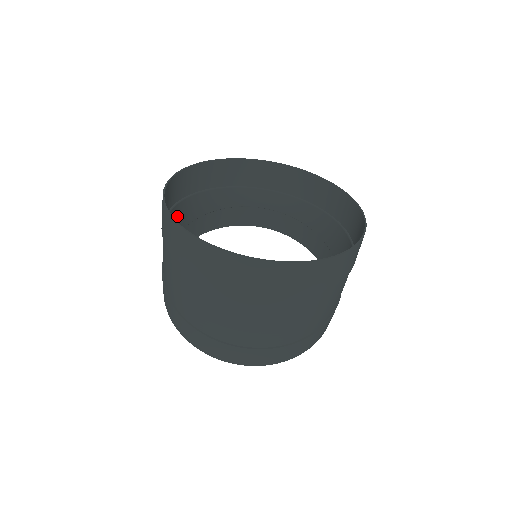
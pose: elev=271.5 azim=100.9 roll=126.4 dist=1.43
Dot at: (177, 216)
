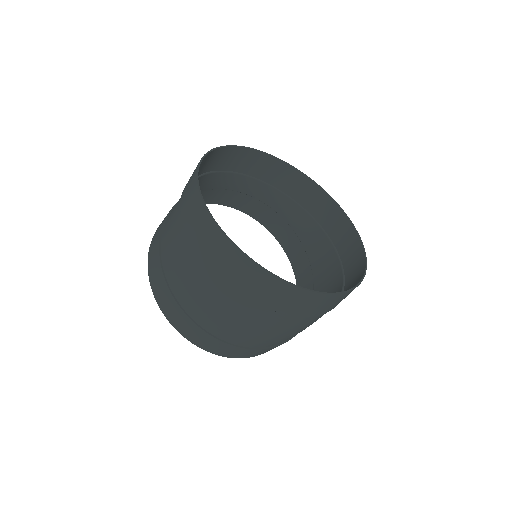
Dot at: occluded
